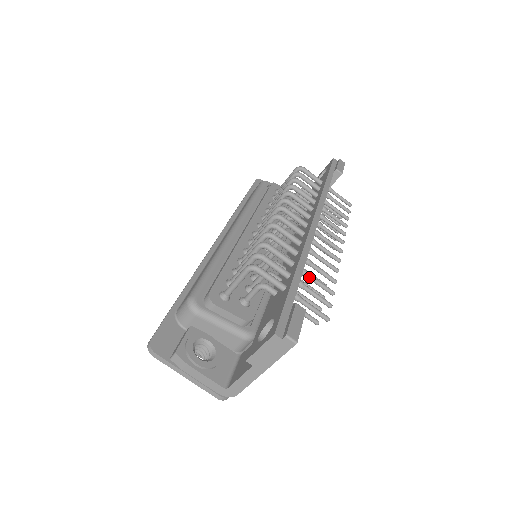
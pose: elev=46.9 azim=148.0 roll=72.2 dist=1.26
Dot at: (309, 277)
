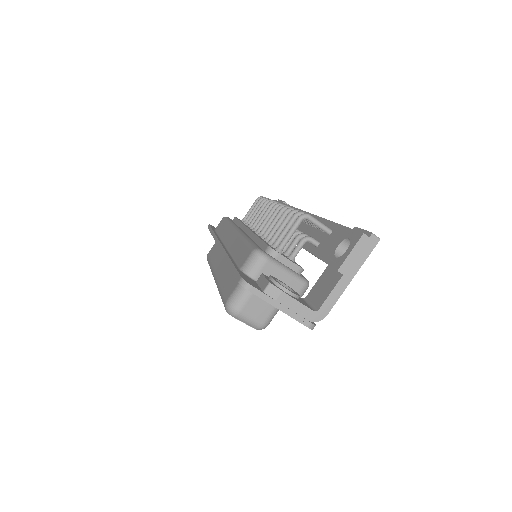
Dot at: occluded
